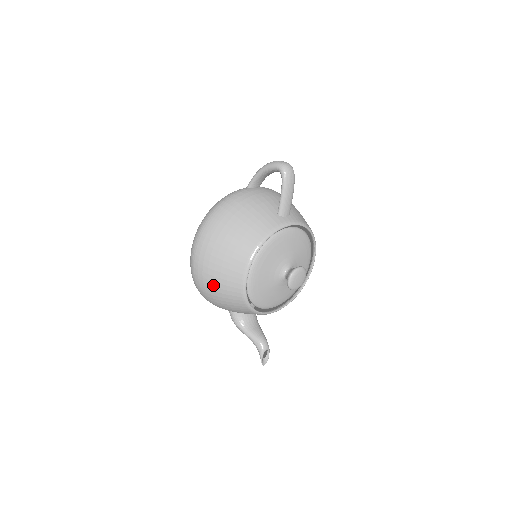
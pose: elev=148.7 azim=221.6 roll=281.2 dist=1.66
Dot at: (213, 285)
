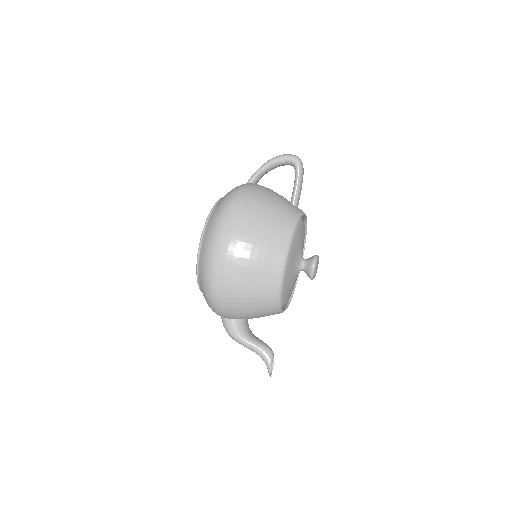
Dot at: (244, 278)
